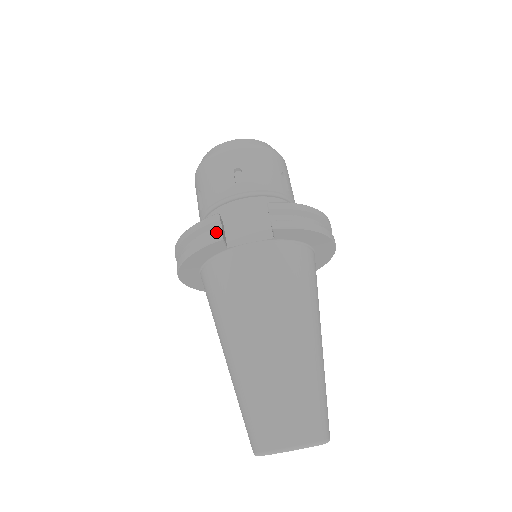
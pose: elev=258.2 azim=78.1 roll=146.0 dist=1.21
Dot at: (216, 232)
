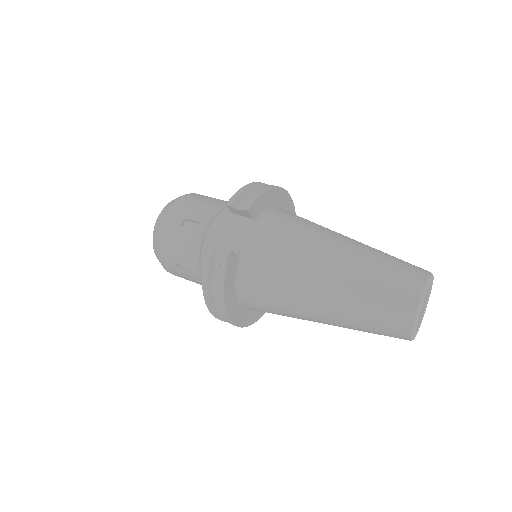
Dot at: (220, 255)
